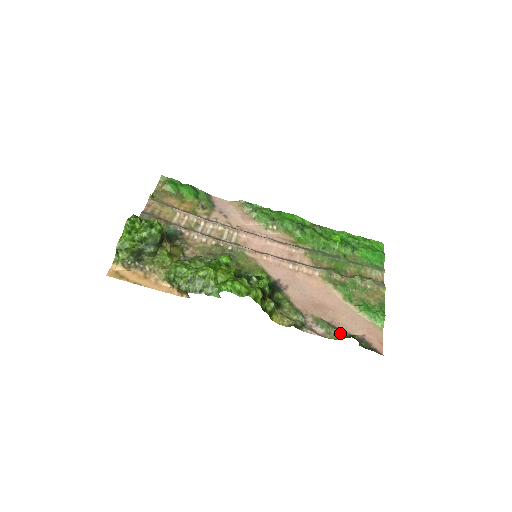
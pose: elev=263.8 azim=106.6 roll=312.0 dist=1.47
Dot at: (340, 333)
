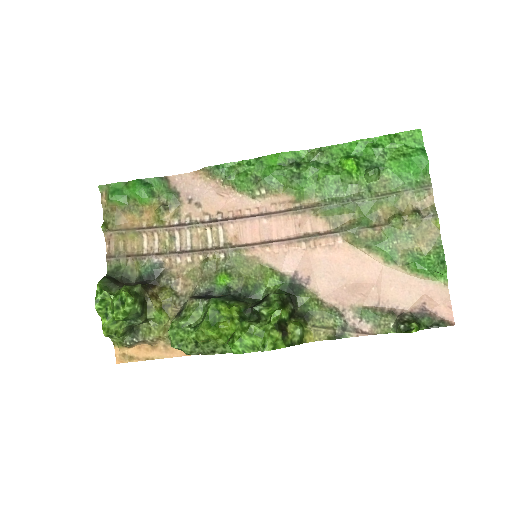
Dot at: (392, 320)
